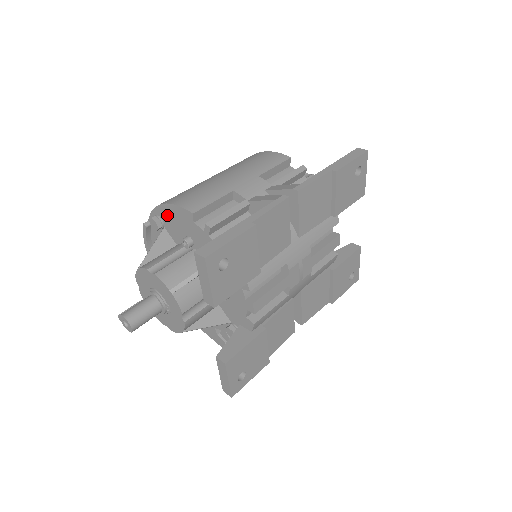
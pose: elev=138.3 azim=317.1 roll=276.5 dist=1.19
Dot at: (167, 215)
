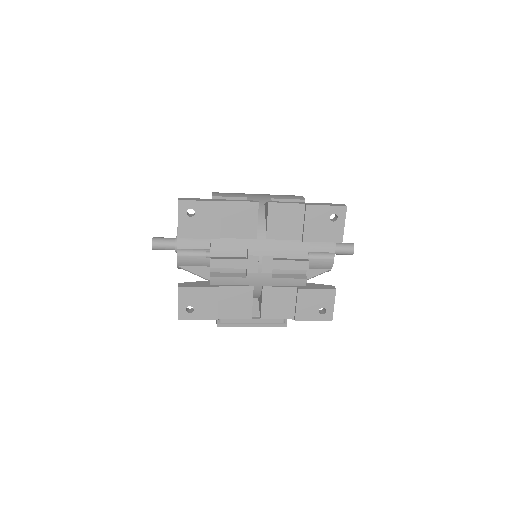
Dot at: occluded
